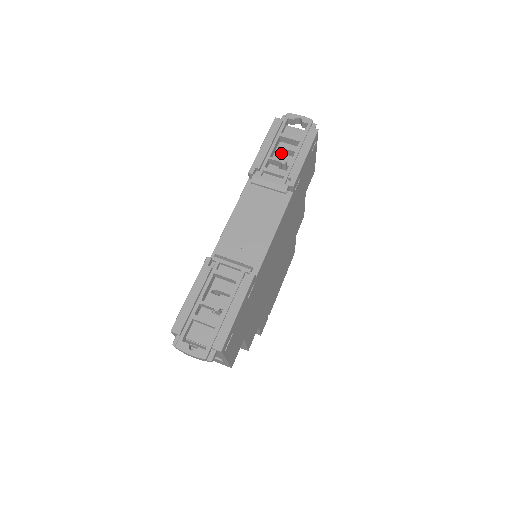
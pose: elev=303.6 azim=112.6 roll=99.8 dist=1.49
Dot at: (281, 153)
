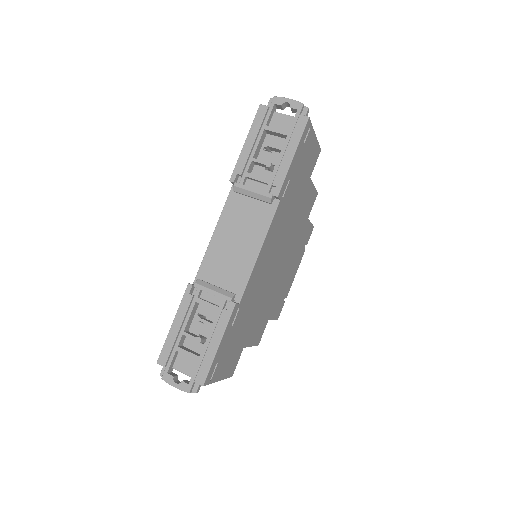
Dot at: (267, 150)
